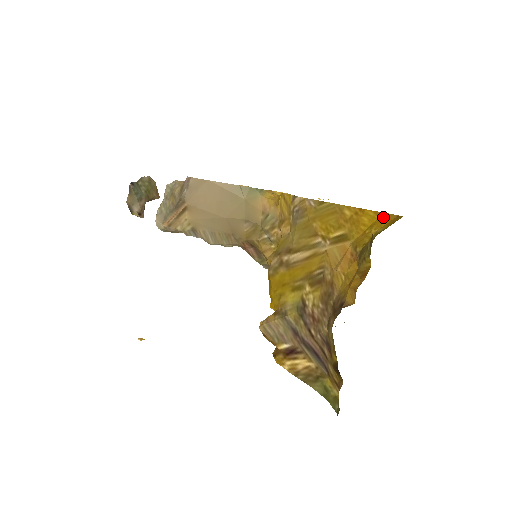
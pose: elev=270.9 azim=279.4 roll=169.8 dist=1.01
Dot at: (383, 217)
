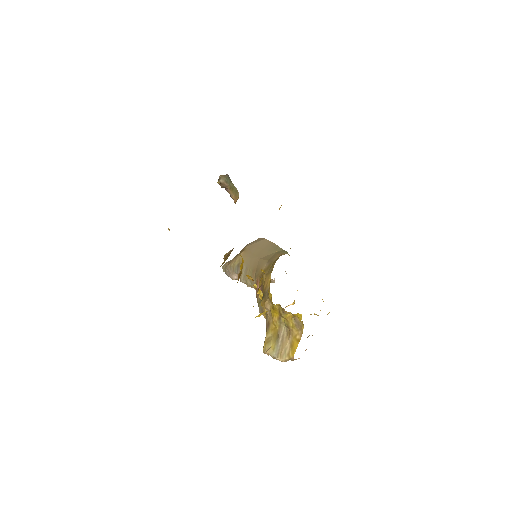
Dot at: occluded
